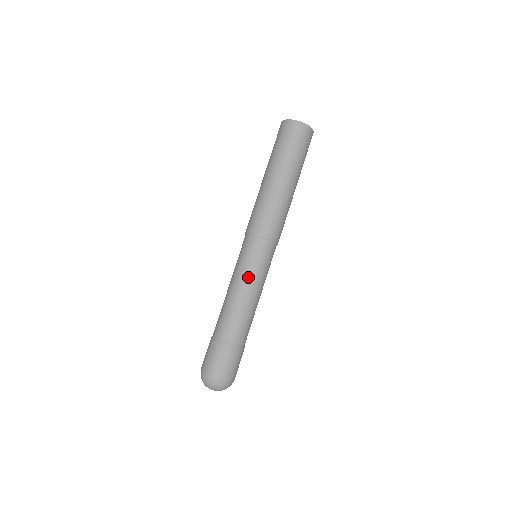
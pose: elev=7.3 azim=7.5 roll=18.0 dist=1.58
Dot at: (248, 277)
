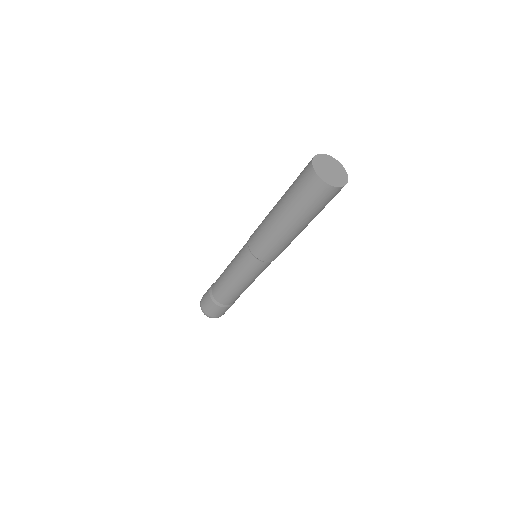
Dot at: (244, 279)
